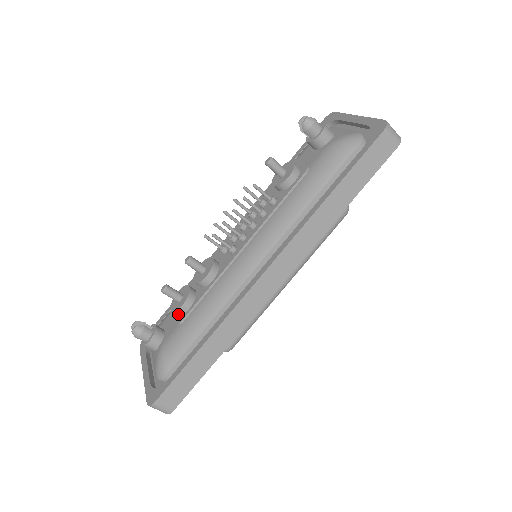
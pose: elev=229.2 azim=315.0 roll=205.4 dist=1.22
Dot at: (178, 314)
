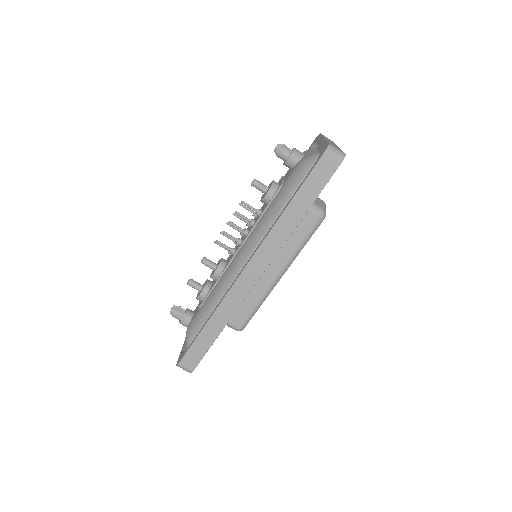
Dot at: occluded
